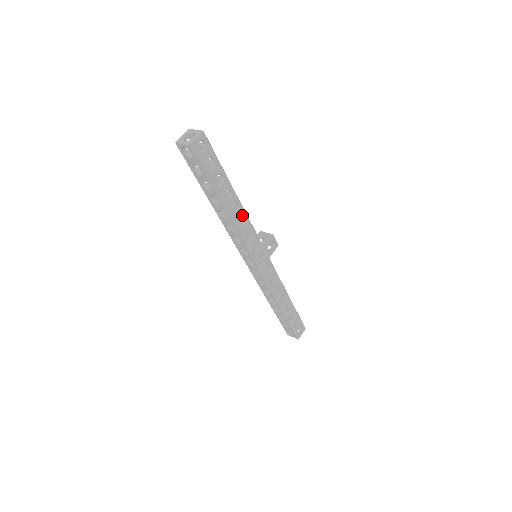
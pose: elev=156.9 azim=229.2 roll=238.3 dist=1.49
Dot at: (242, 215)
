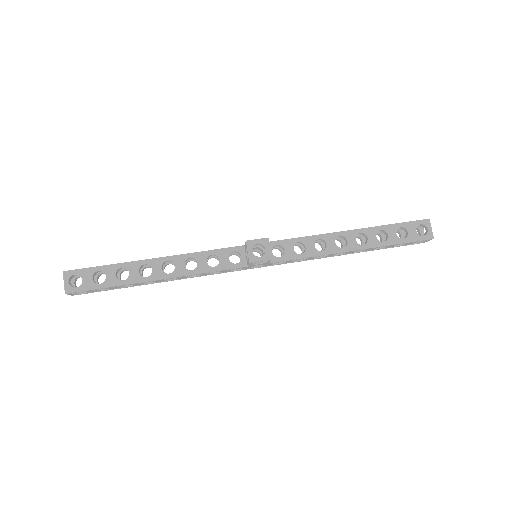
Dot at: (184, 276)
